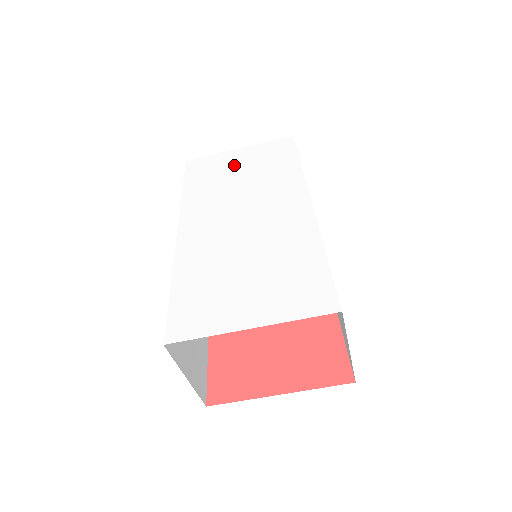
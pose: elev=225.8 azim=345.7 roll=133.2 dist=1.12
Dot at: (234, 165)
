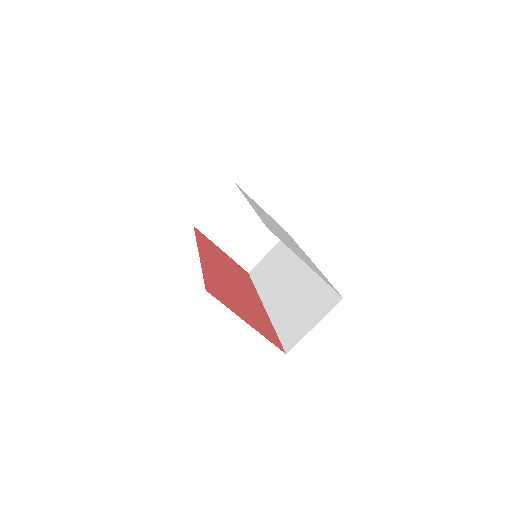
Dot at: occluded
